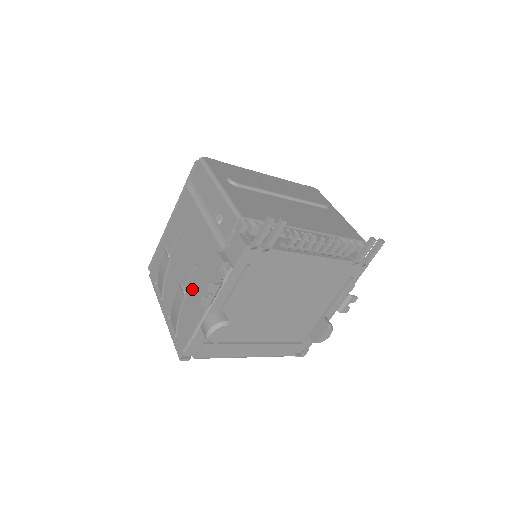
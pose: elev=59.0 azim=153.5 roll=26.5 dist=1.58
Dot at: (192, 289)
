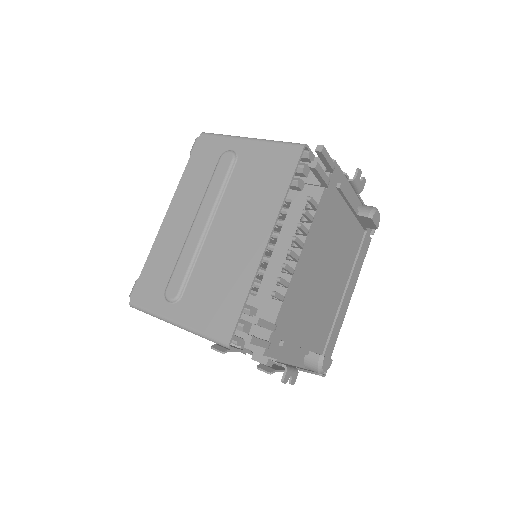
Dot at: occluded
